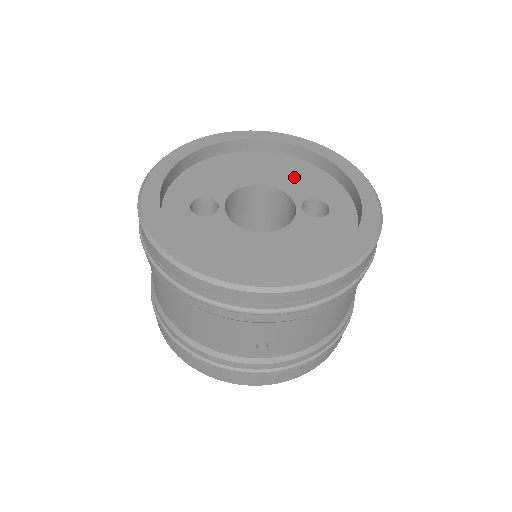
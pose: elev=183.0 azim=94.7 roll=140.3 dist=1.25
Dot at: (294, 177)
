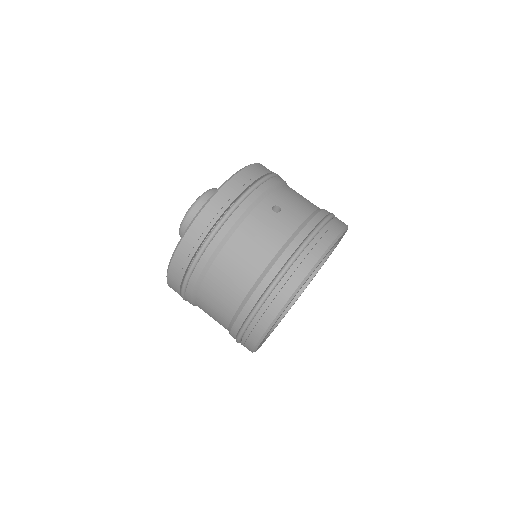
Dot at: occluded
